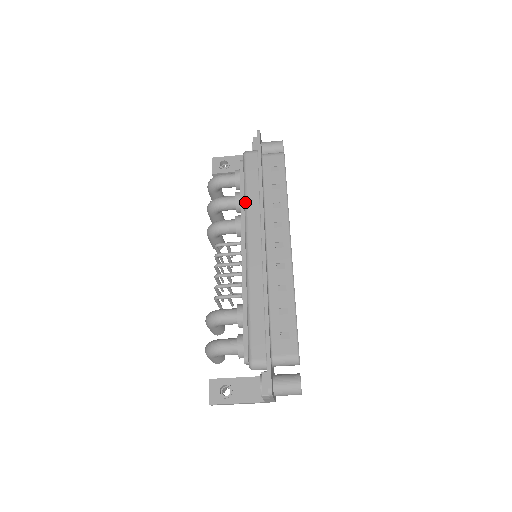
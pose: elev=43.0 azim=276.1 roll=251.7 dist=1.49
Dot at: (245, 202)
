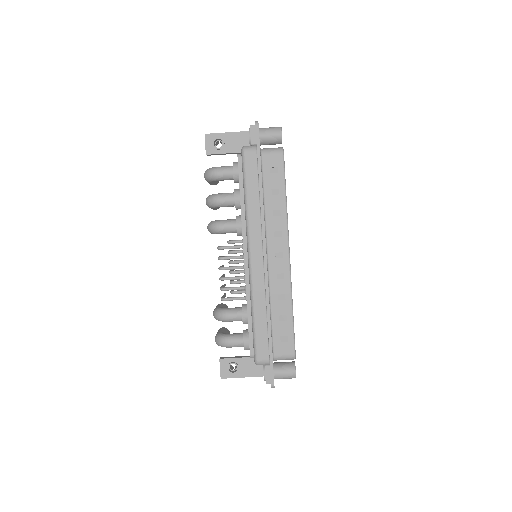
Dot at: (246, 210)
